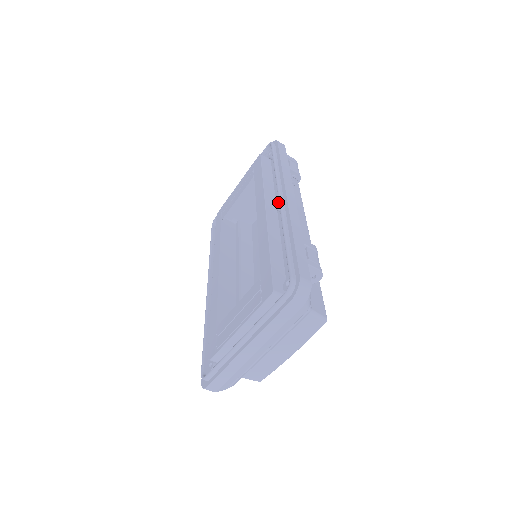
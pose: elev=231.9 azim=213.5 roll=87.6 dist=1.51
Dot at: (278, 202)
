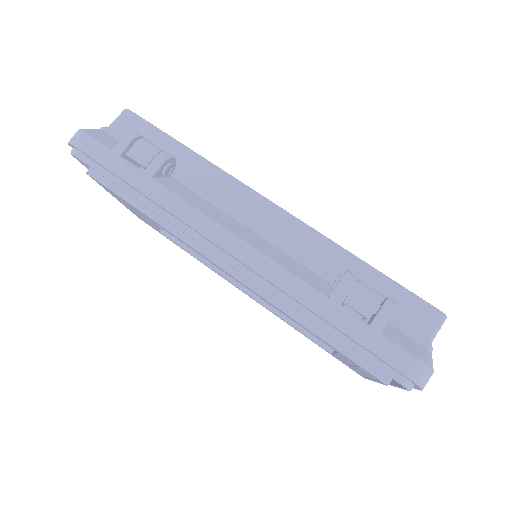
Dot at: occluded
